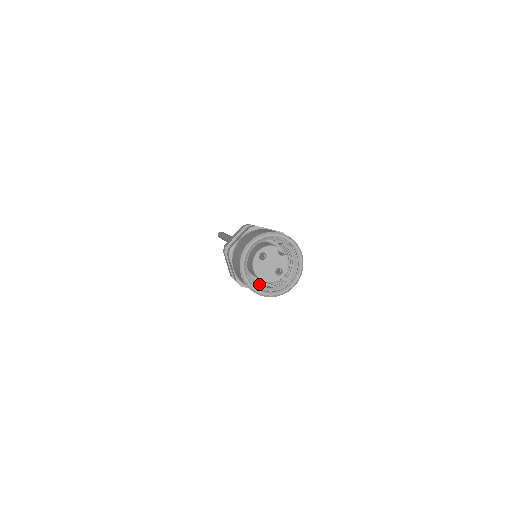
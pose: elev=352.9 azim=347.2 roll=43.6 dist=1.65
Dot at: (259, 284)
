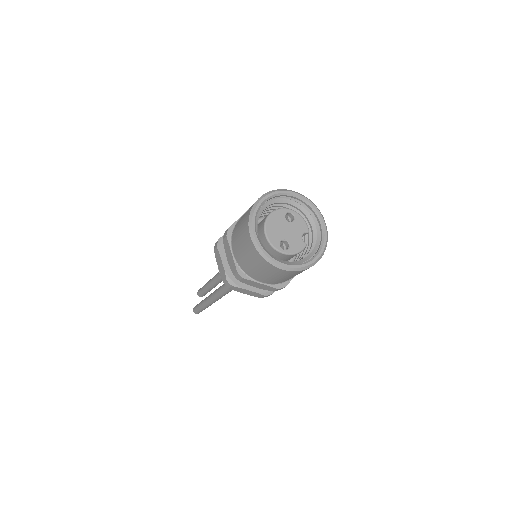
Dot at: occluded
